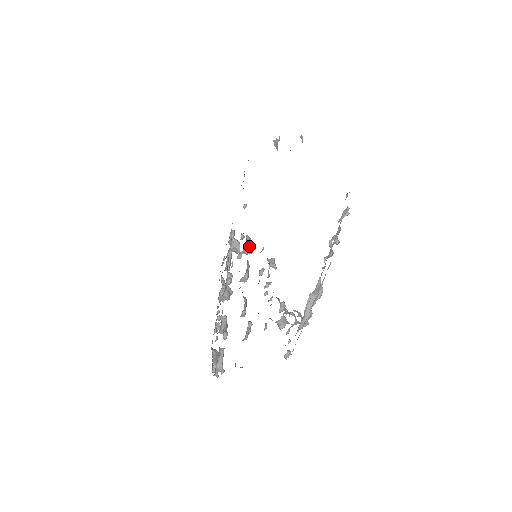
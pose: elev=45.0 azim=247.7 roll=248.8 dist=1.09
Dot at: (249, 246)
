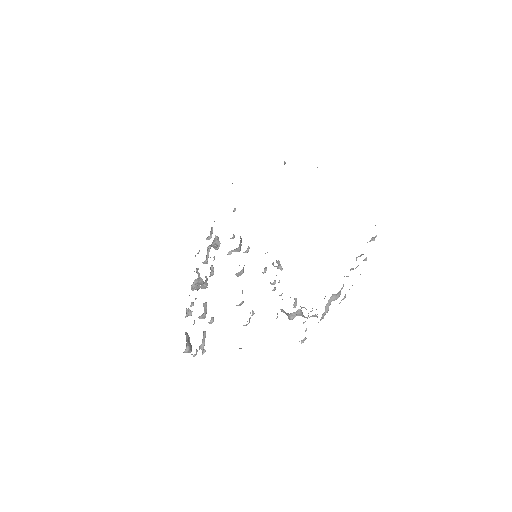
Dot at: occluded
